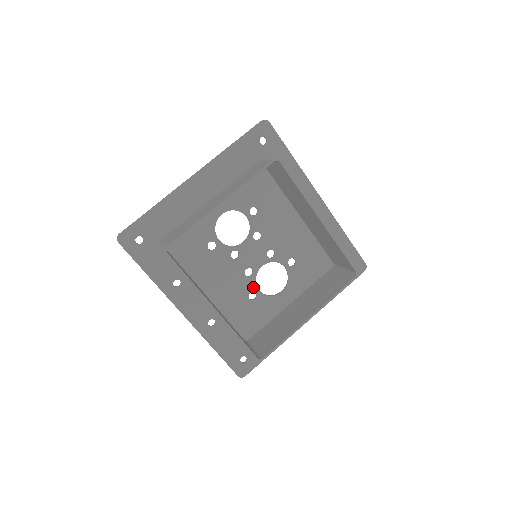
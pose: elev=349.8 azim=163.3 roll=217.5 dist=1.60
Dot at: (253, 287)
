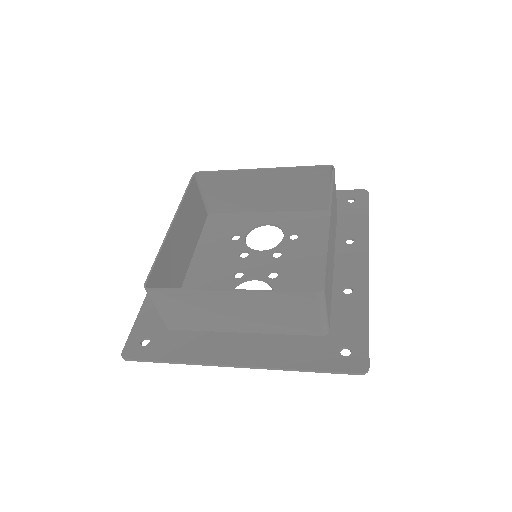
Dot at: (228, 288)
